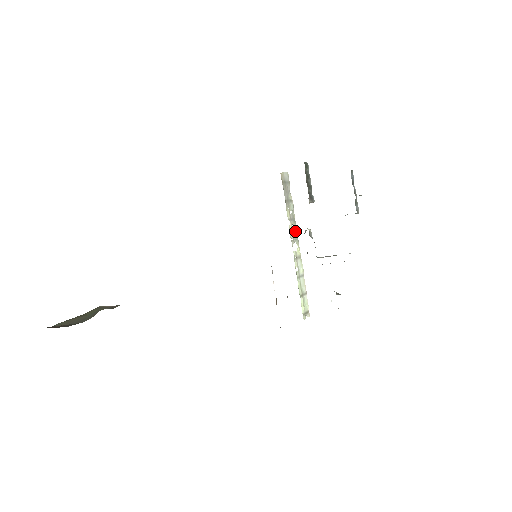
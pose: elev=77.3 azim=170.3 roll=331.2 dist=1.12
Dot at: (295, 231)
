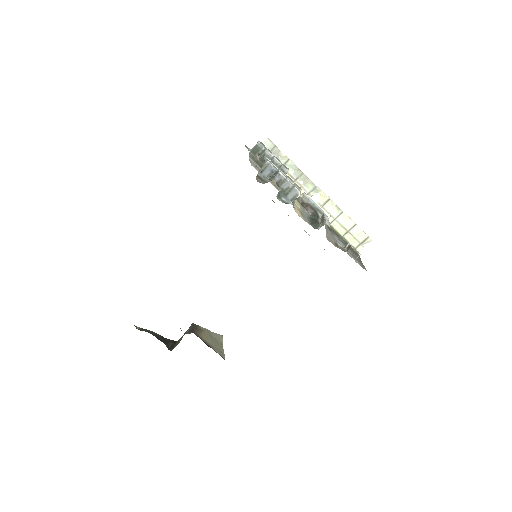
Dot at: (309, 183)
